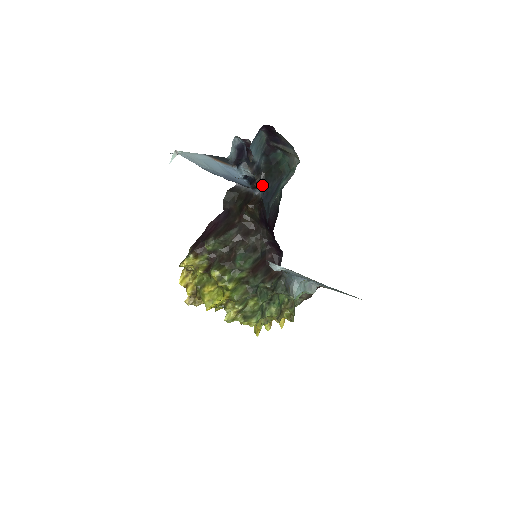
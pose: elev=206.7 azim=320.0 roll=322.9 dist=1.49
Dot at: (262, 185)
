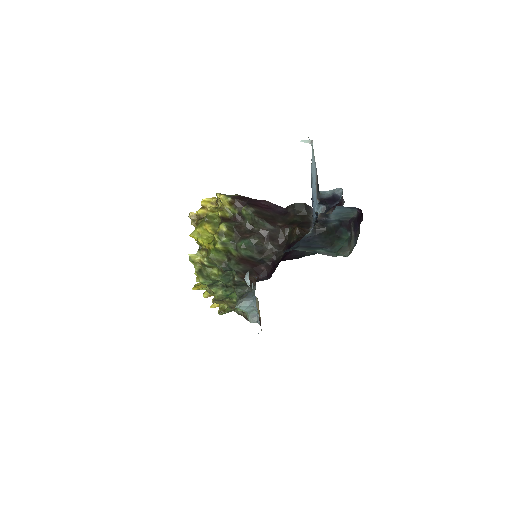
Dot at: (314, 233)
